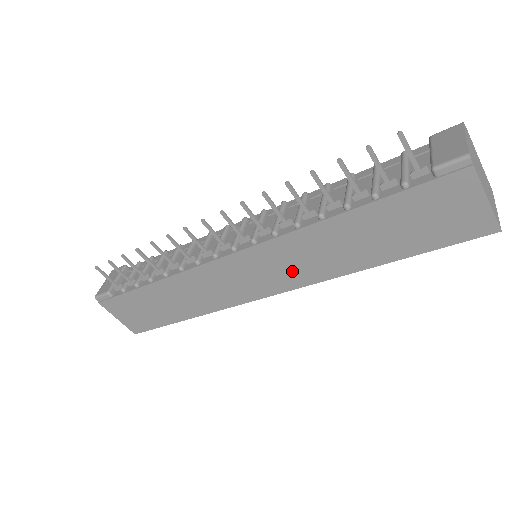
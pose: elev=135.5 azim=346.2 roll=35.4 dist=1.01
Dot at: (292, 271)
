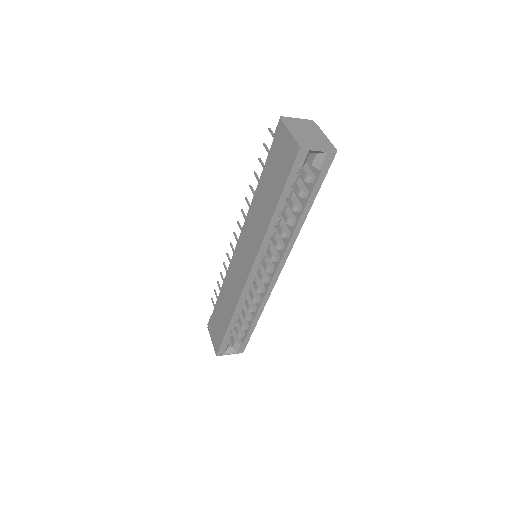
Dot at: (252, 243)
